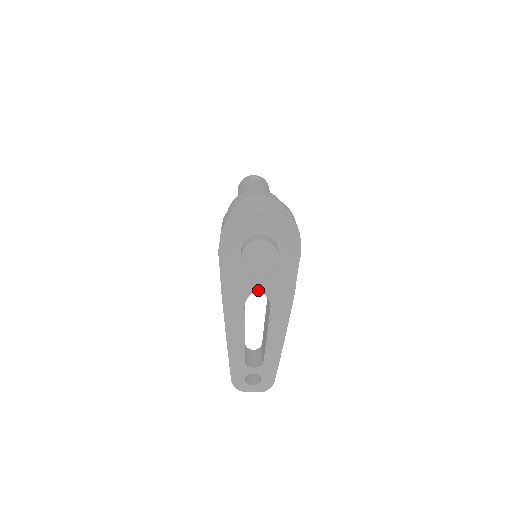
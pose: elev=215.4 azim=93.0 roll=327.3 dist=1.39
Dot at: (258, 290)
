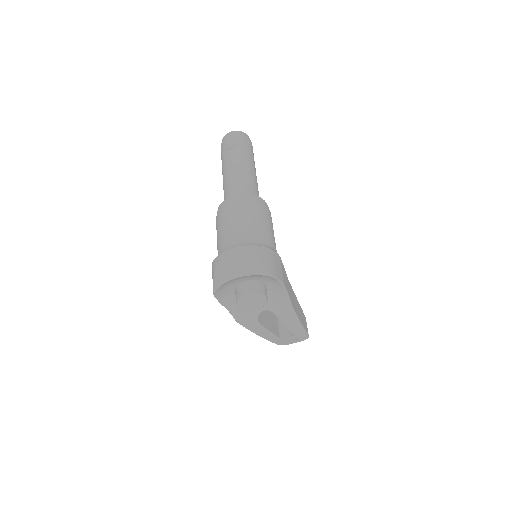
Dot at: (264, 309)
